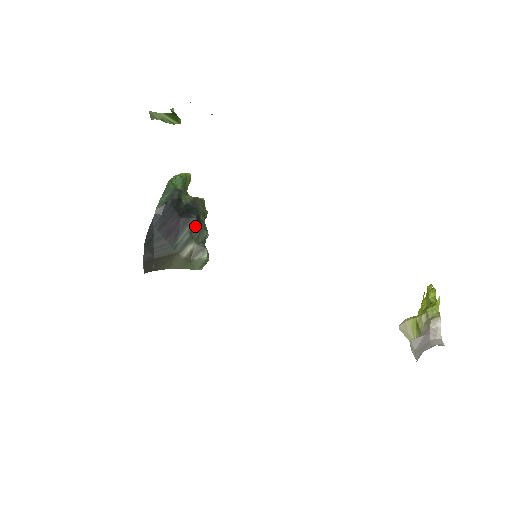
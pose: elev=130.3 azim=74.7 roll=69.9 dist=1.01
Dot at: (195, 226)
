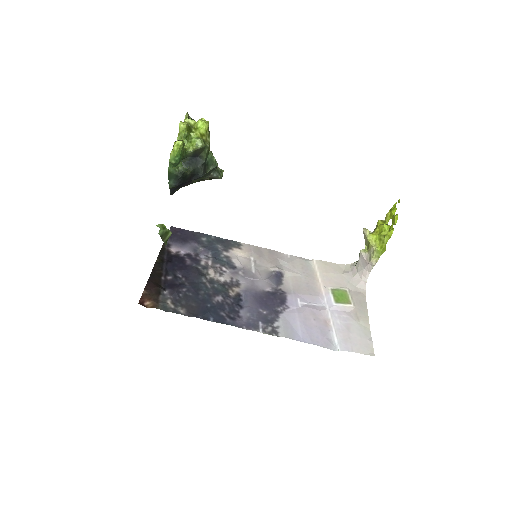
Dot at: (204, 175)
